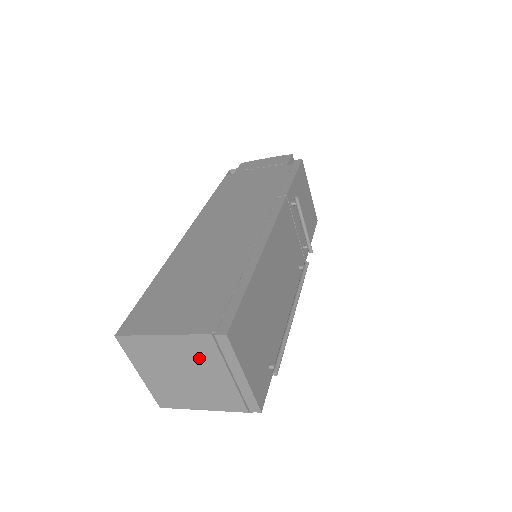
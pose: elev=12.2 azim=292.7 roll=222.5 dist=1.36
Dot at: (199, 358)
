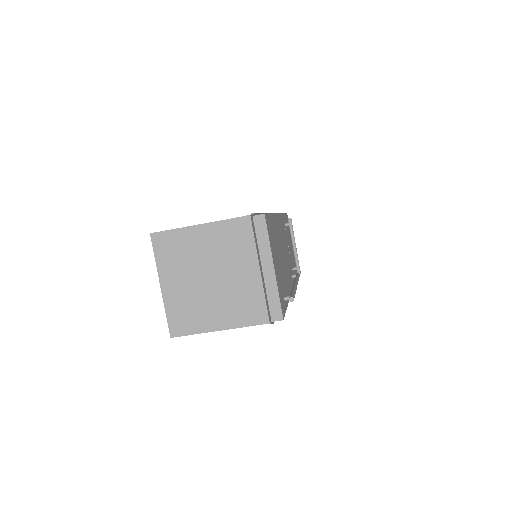
Dot at: (232, 250)
